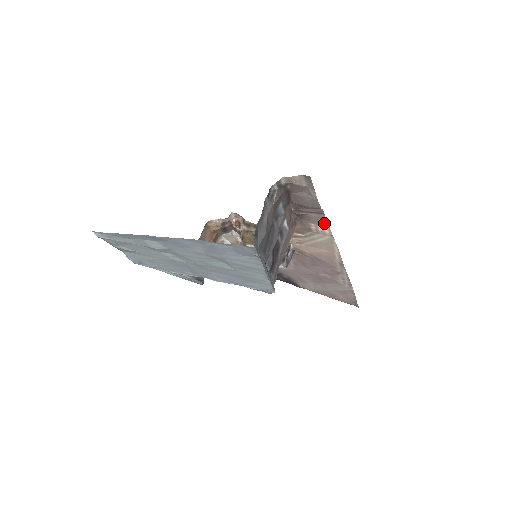
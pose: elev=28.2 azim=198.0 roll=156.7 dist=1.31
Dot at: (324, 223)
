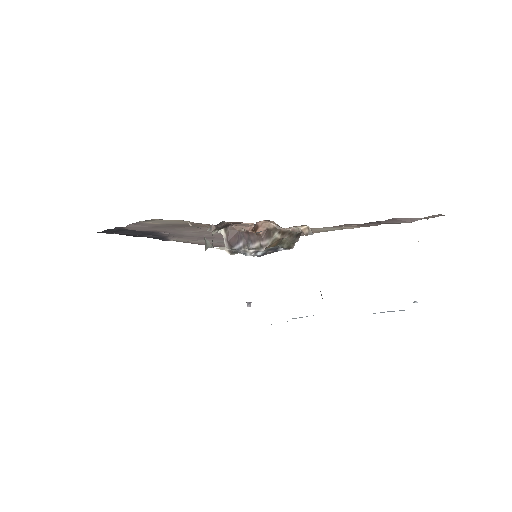
Dot at: (365, 226)
